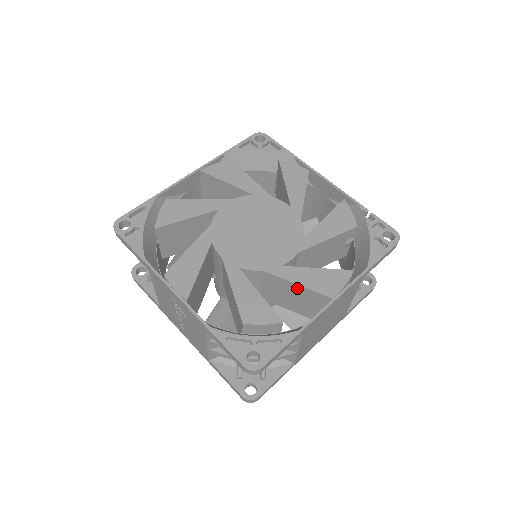
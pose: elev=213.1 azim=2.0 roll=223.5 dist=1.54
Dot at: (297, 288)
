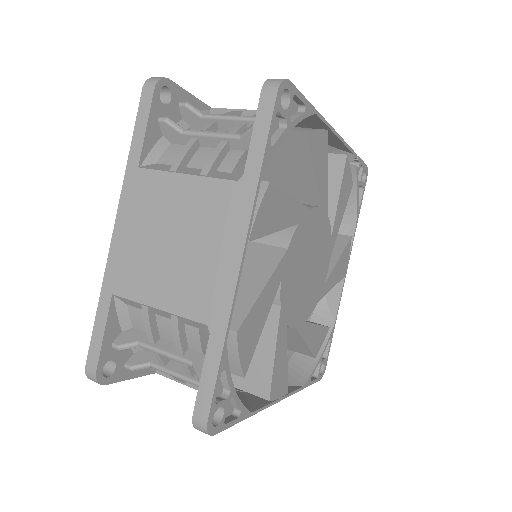
Dot at: occluded
